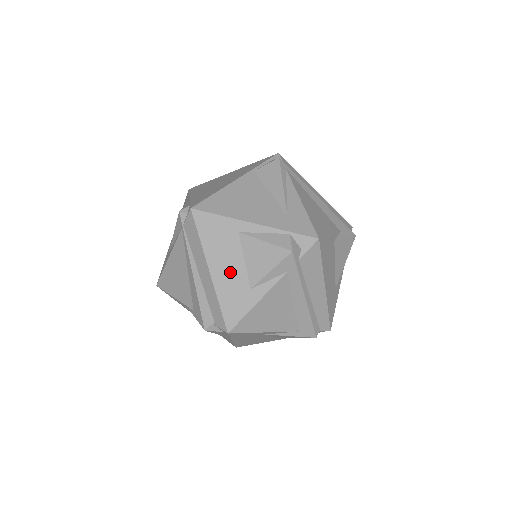
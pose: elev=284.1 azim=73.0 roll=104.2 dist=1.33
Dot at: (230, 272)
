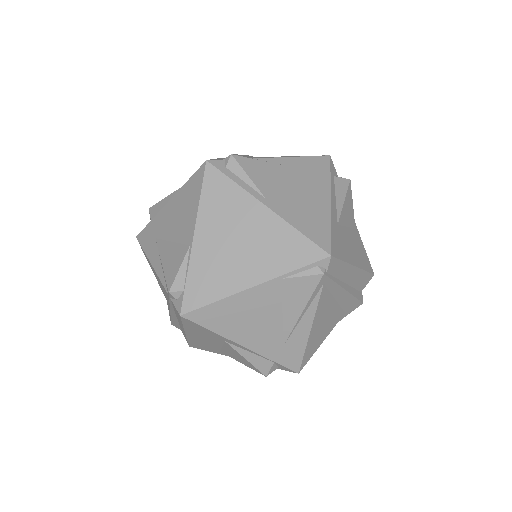
Dot at: (205, 342)
